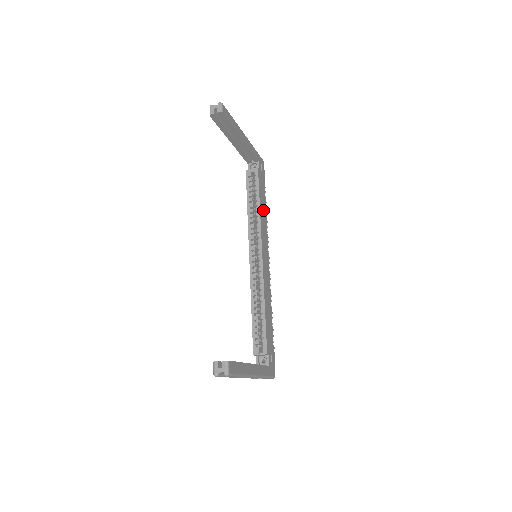
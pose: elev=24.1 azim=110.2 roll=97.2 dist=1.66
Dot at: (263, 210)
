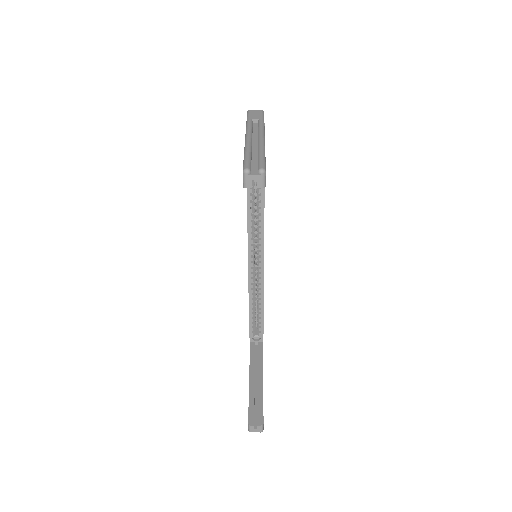
Dot at: occluded
